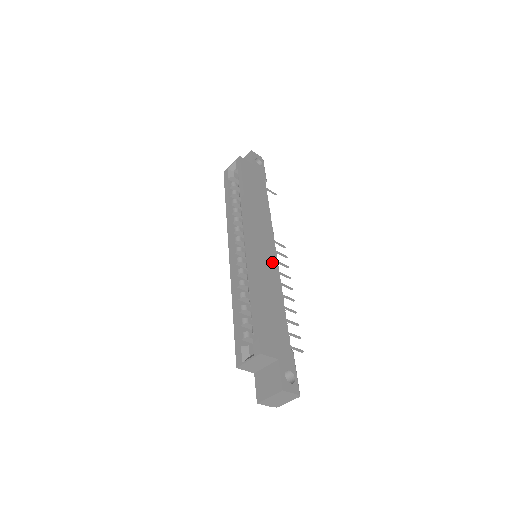
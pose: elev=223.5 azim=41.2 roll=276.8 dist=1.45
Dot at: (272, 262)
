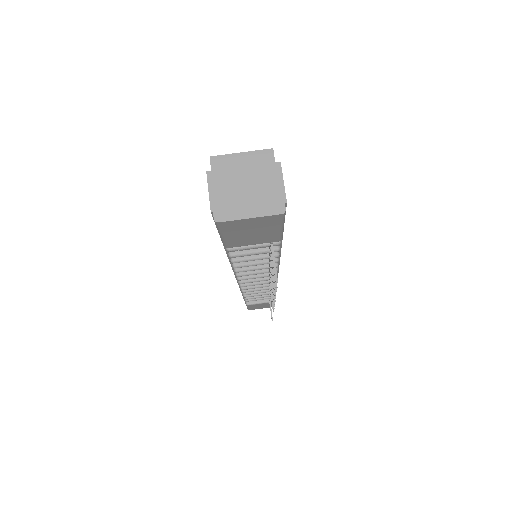
Dot at: occluded
